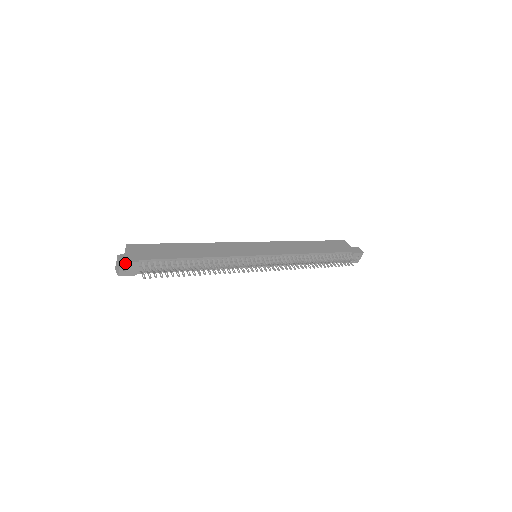
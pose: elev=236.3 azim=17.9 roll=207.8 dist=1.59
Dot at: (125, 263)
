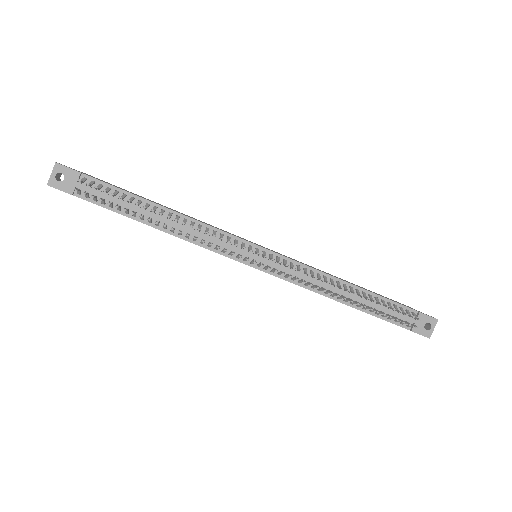
Dot at: (61, 167)
